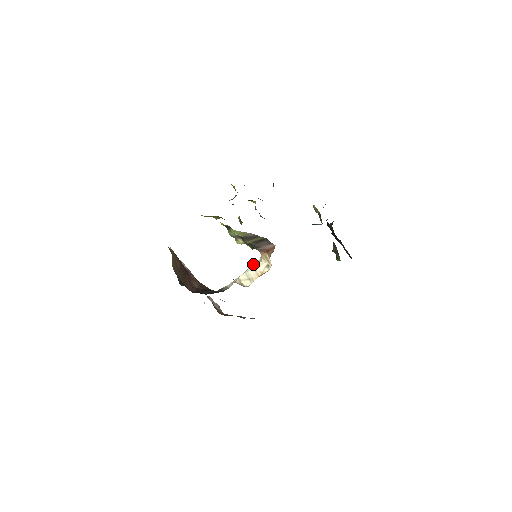
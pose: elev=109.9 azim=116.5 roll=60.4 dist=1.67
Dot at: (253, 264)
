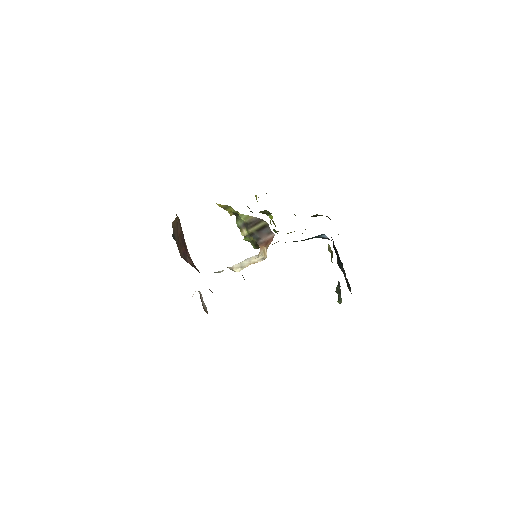
Dot at: (250, 257)
